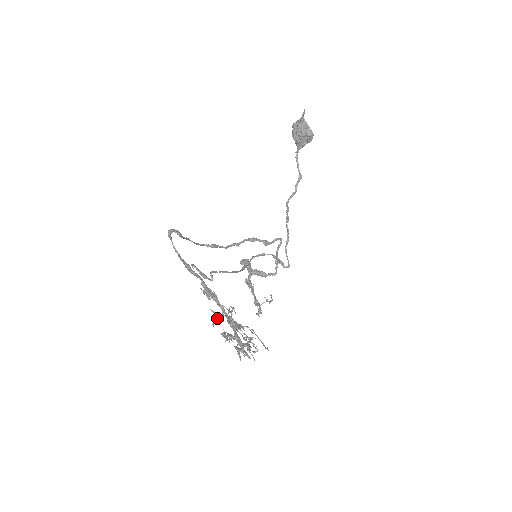
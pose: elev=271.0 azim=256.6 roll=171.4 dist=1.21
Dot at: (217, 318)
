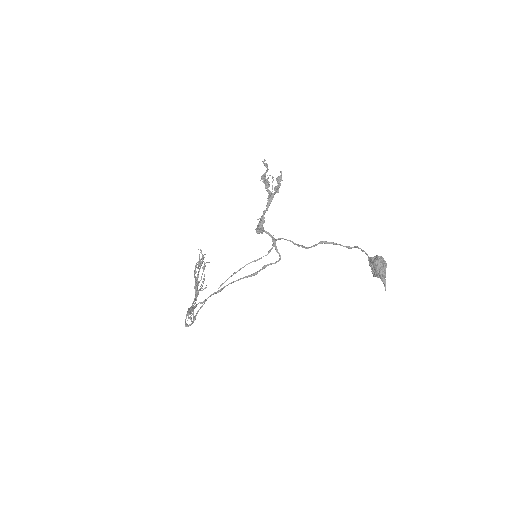
Dot at: (202, 256)
